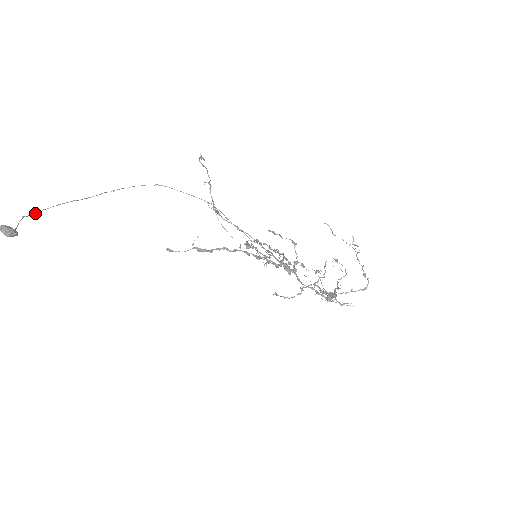
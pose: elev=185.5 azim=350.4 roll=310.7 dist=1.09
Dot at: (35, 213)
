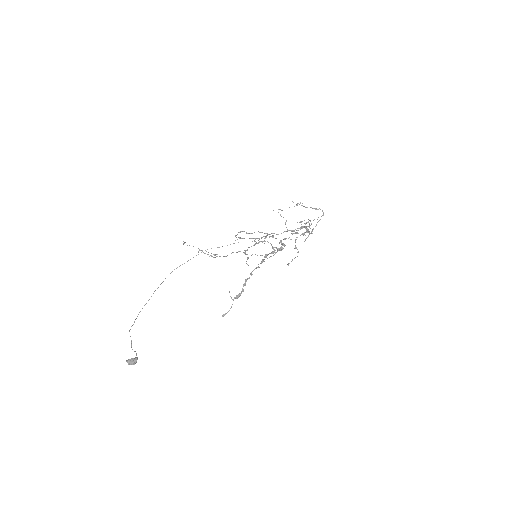
Dot at: (133, 324)
